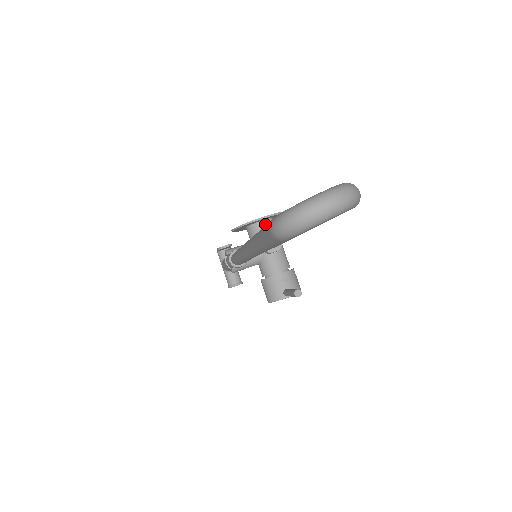
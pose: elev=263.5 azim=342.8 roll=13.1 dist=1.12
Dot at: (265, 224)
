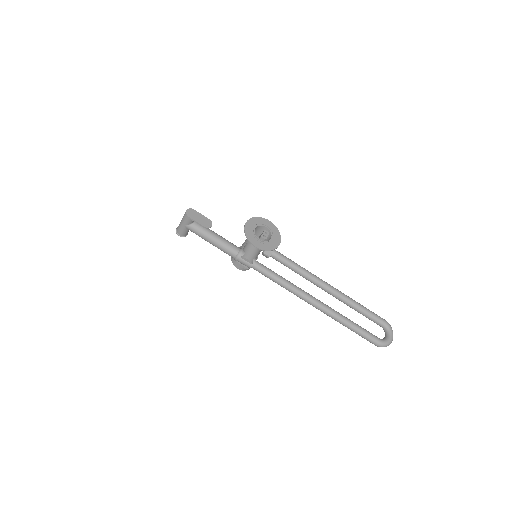
Dot at: (270, 240)
